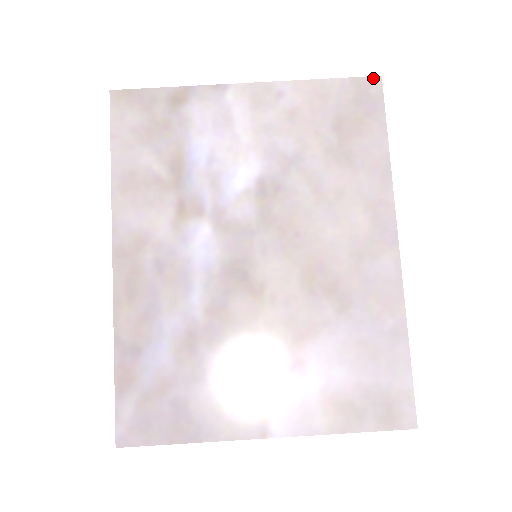
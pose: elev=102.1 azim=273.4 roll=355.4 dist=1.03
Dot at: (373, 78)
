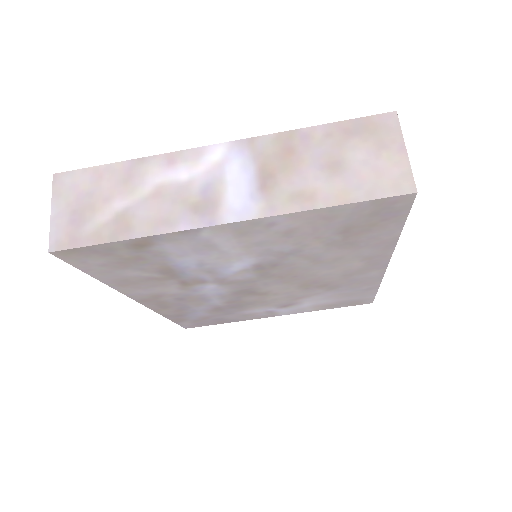
Dot at: (404, 196)
